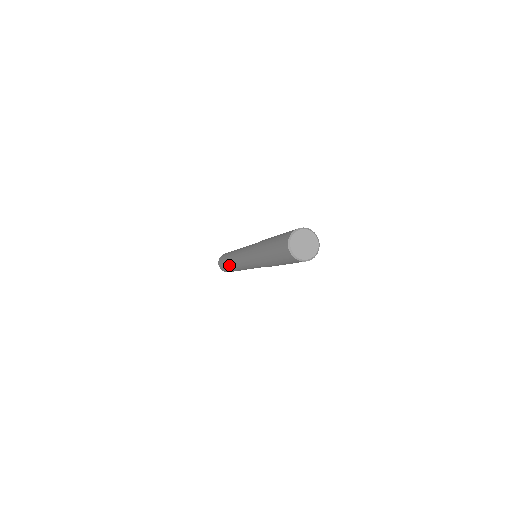
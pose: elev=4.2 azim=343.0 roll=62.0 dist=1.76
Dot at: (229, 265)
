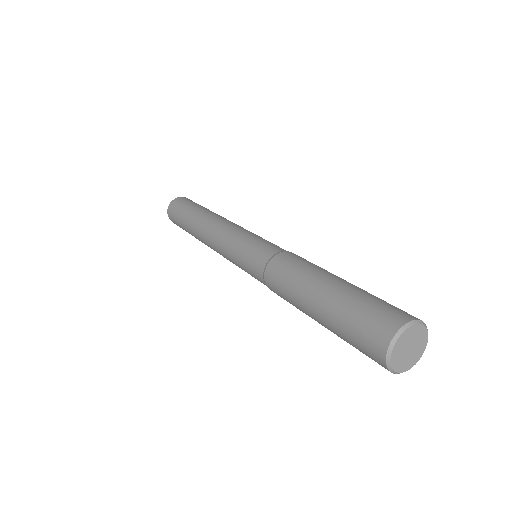
Dot at: (194, 222)
